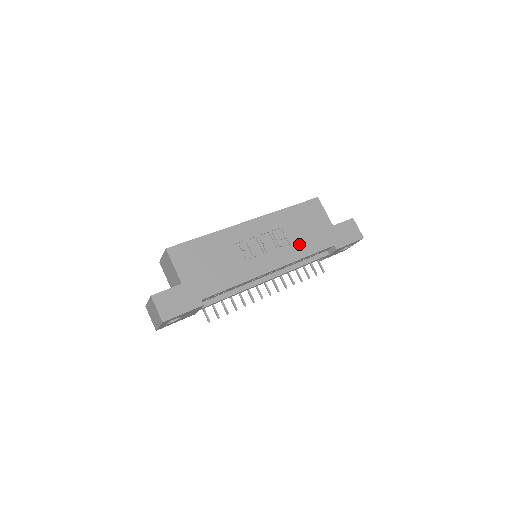
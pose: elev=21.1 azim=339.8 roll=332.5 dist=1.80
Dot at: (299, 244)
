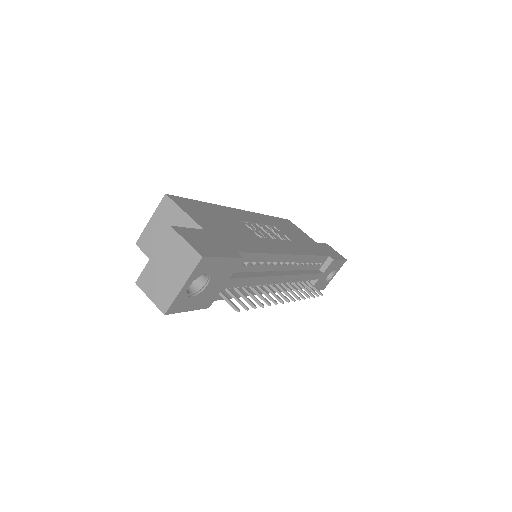
Dot at: (300, 244)
